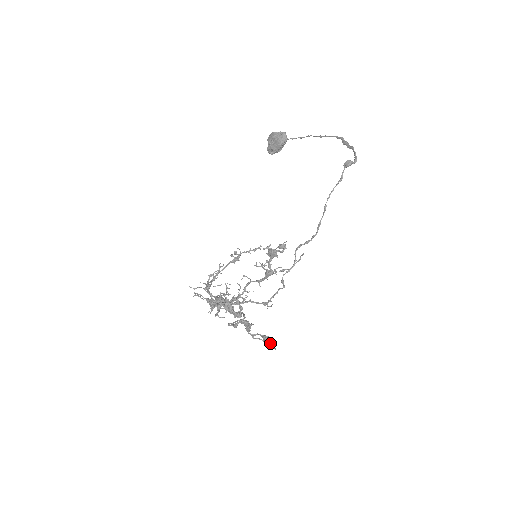
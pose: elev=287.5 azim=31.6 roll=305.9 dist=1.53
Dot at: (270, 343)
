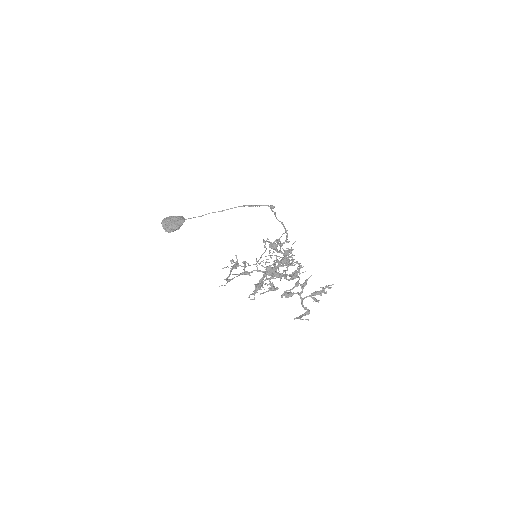
Dot at: (328, 286)
